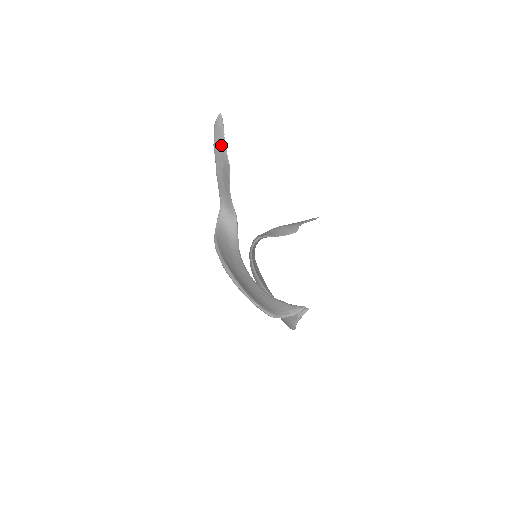
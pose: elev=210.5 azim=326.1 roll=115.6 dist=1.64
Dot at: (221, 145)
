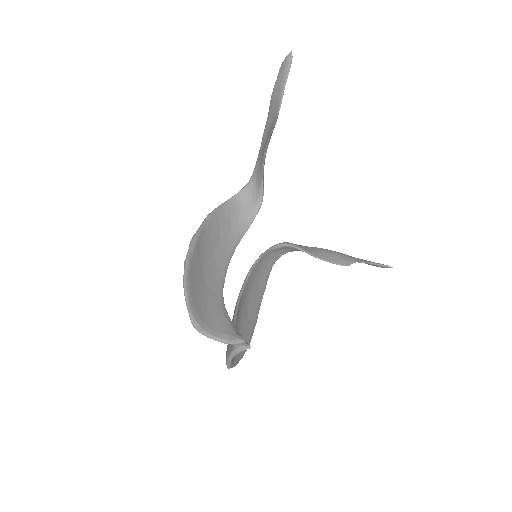
Dot at: (278, 95)
